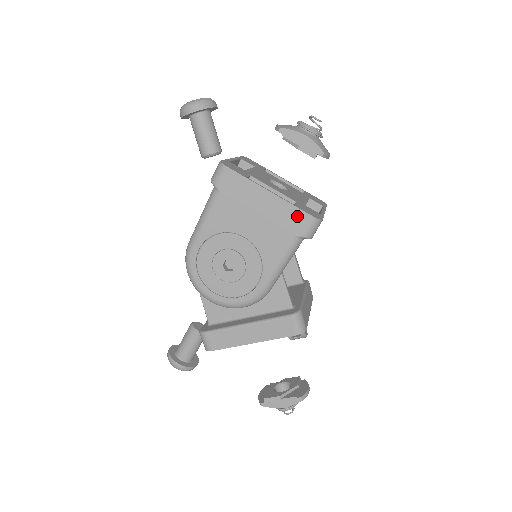
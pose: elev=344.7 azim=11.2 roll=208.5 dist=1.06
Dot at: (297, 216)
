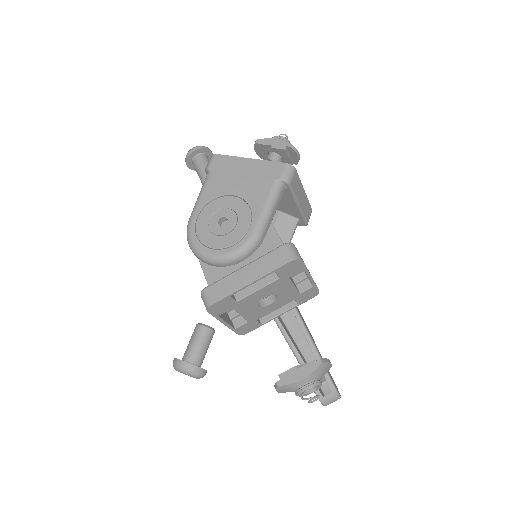
Dot at: (273, 167)
